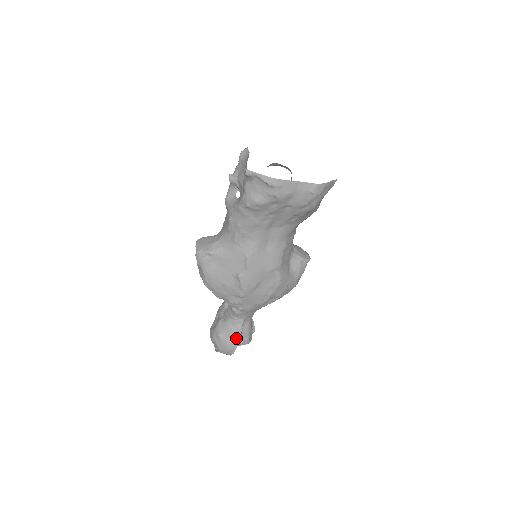
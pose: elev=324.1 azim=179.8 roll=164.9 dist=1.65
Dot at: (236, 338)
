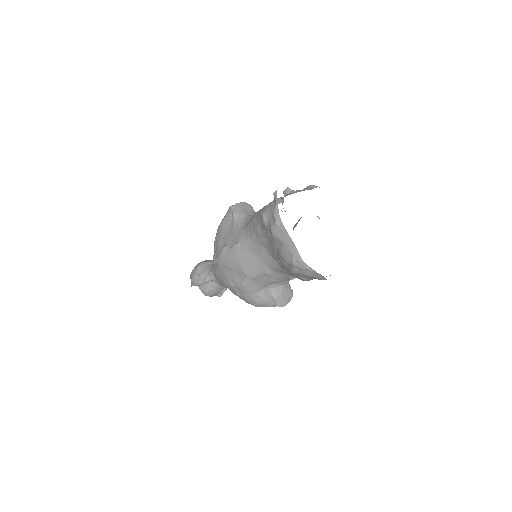
Dot at: (200, 280)
